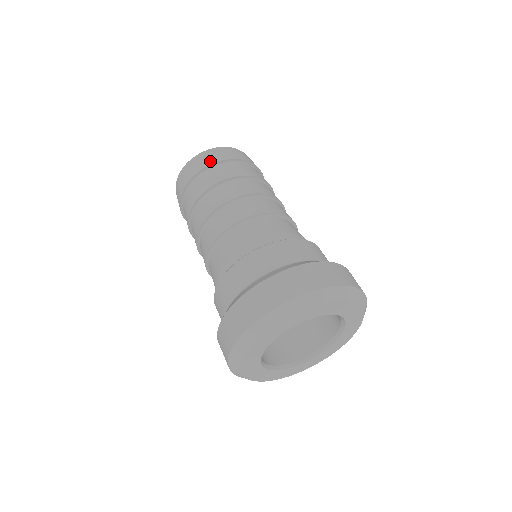
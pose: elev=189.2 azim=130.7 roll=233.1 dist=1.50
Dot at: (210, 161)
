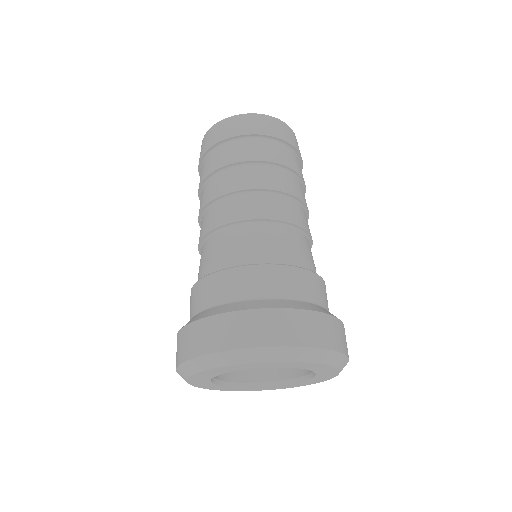
Dot at: (238, 131)
